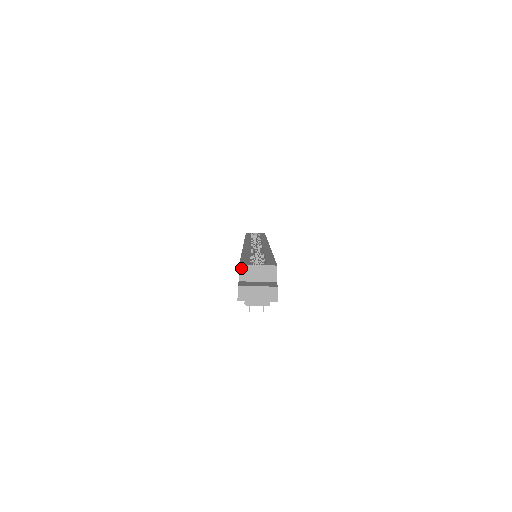
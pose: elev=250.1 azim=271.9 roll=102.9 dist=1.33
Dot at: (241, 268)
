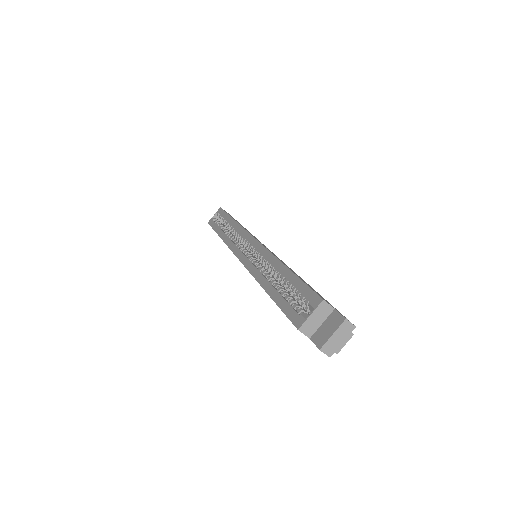
Dot at: (302, 330)
